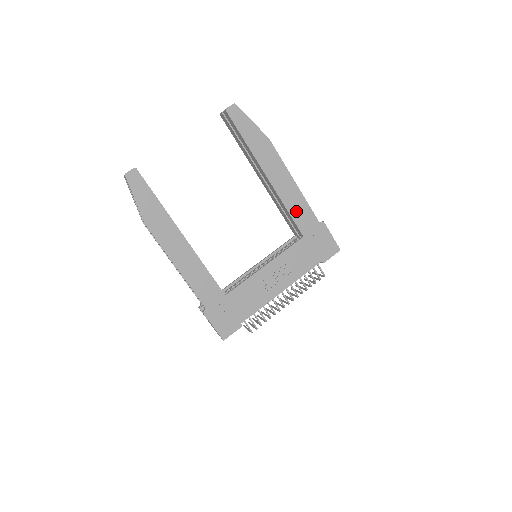
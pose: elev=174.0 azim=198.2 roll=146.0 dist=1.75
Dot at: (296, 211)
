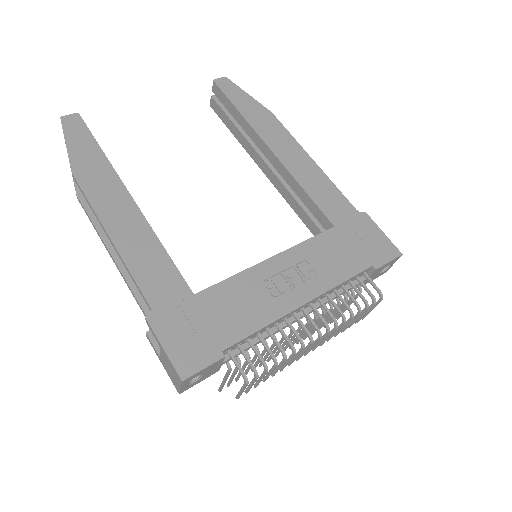
Dot at: (318, 192)
